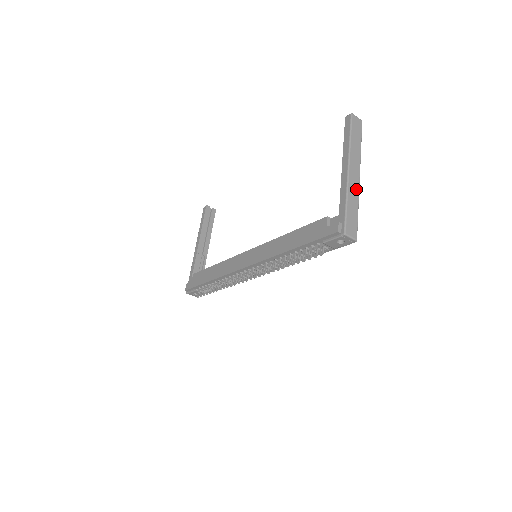
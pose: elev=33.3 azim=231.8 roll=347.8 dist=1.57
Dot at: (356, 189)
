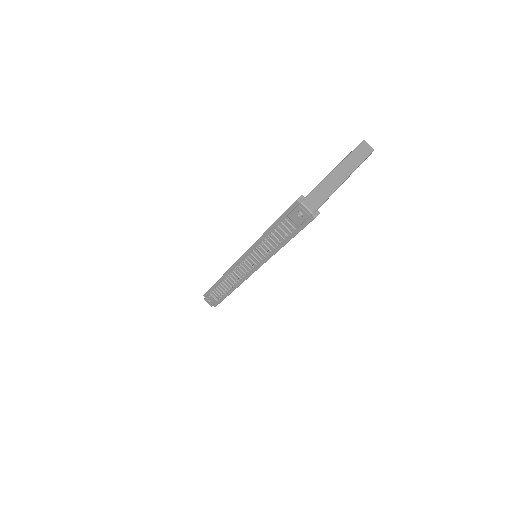
Dot at: (336, 183)
